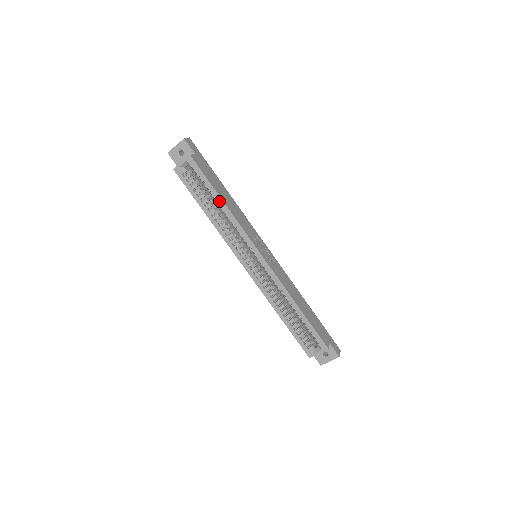
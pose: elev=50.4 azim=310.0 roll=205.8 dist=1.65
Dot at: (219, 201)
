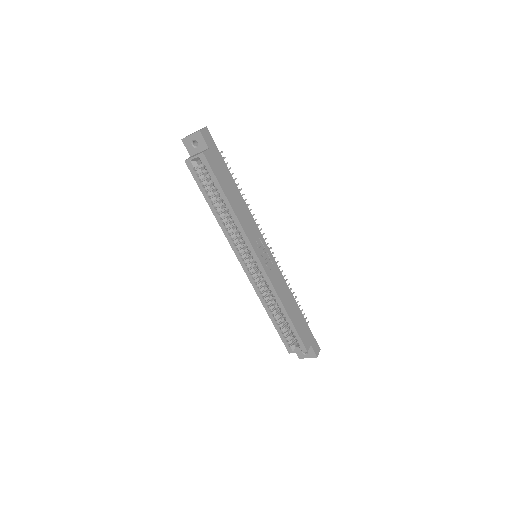
Dot at: (226, 203)
